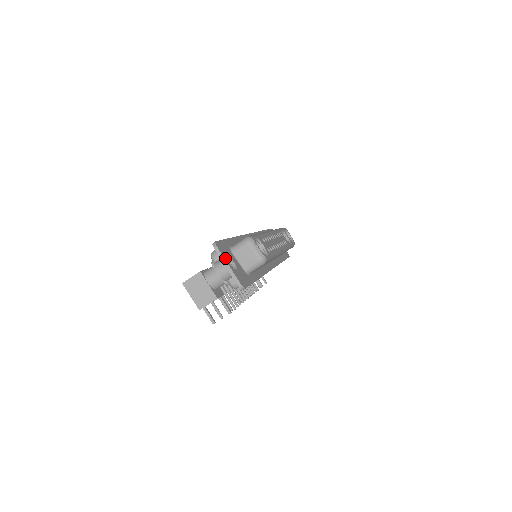
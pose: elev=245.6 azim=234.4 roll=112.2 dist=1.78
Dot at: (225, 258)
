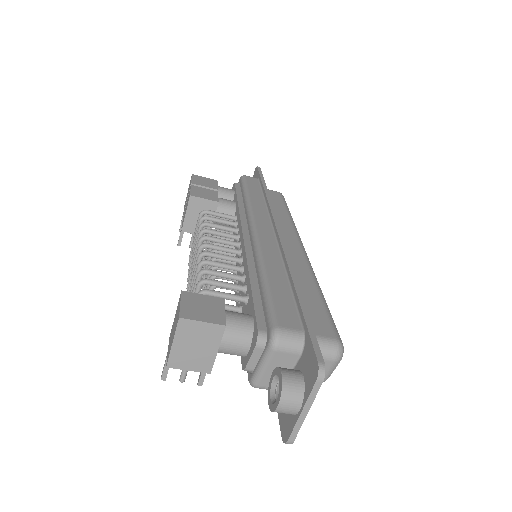
Dot at: (312, 397)
